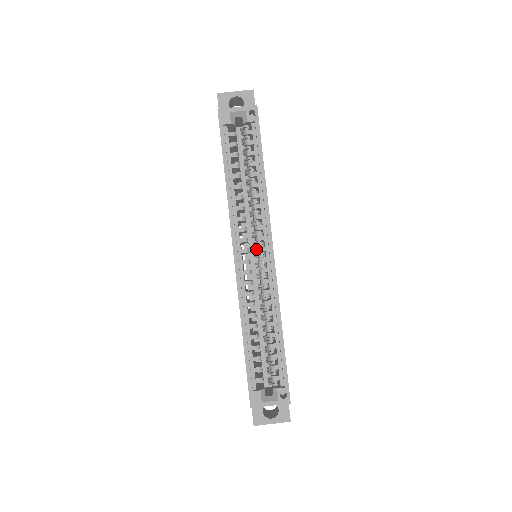
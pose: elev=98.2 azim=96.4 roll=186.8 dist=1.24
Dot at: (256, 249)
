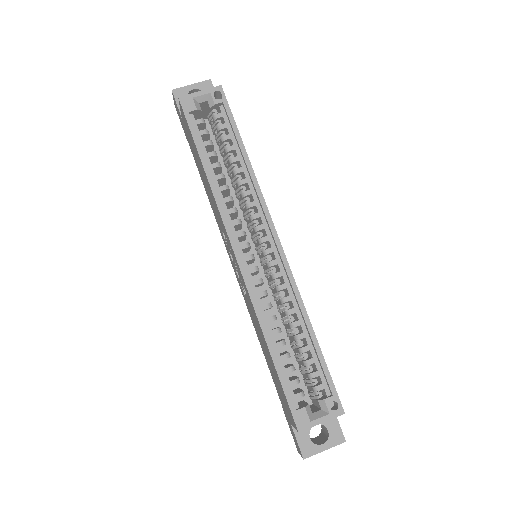
Dot at: (255, 246)
